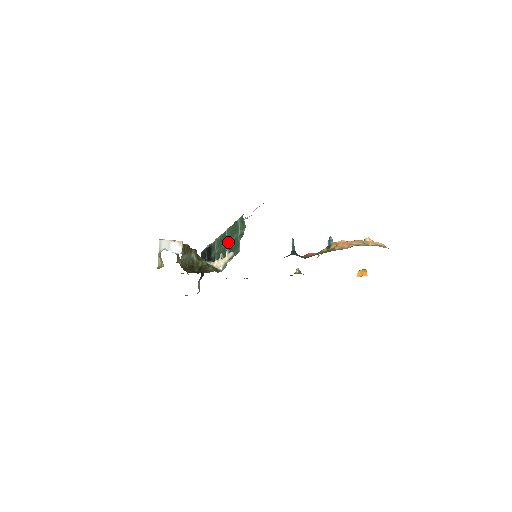
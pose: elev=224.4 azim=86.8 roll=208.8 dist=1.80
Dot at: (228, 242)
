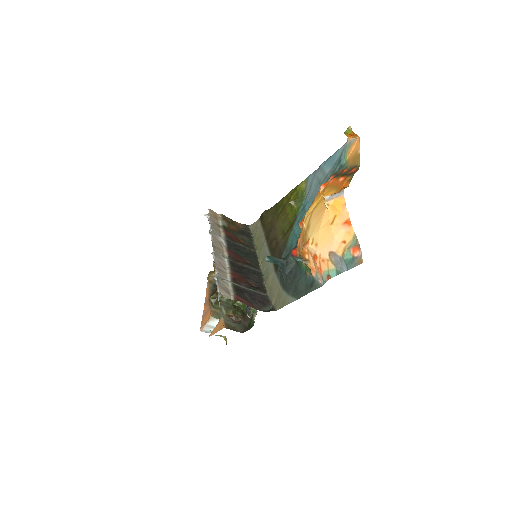
Dot at: occluded
